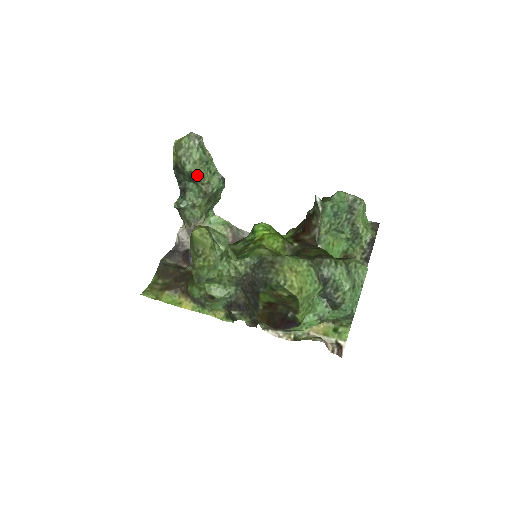
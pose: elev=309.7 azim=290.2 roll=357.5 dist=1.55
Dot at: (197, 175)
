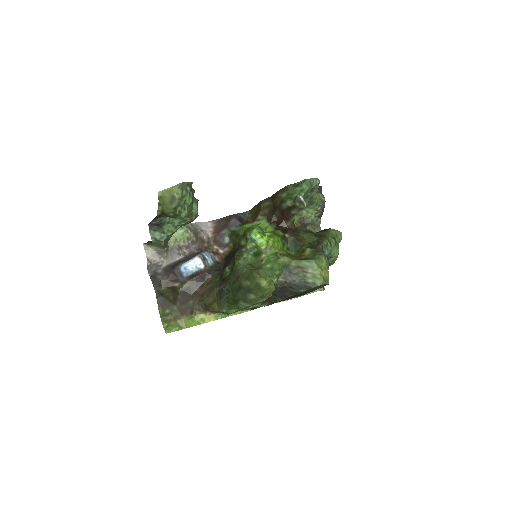
Dot at: occluded
